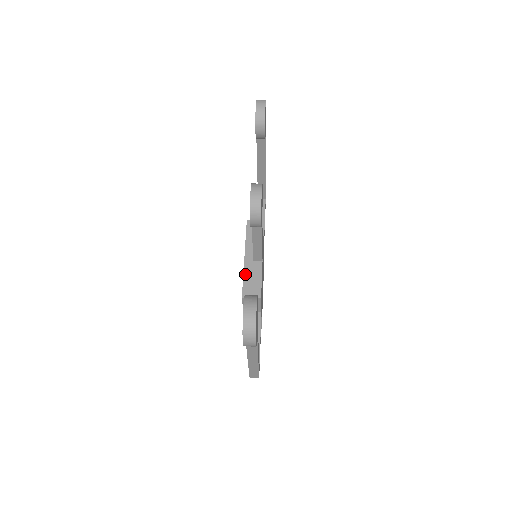
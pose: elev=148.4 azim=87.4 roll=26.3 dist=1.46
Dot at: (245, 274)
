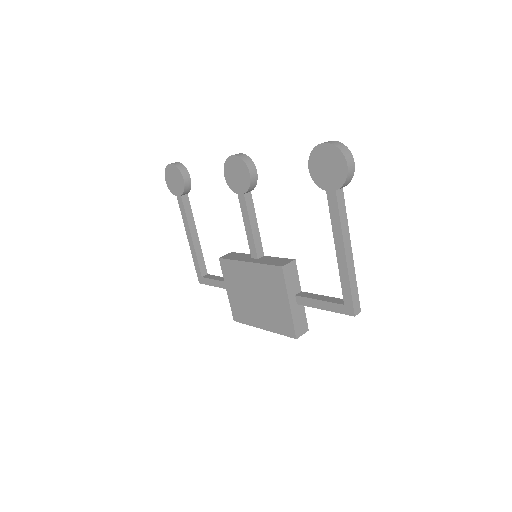
Dot at: (263, 263)
